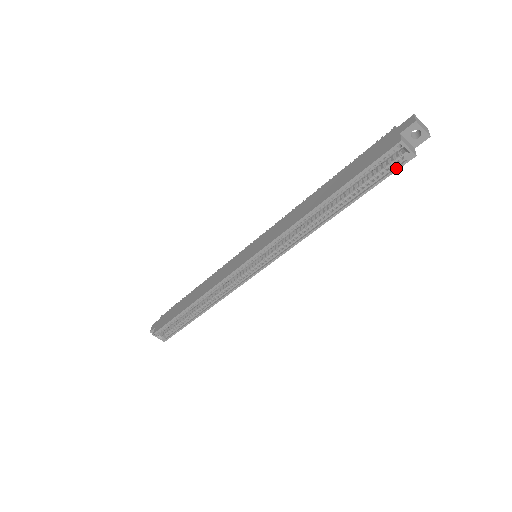
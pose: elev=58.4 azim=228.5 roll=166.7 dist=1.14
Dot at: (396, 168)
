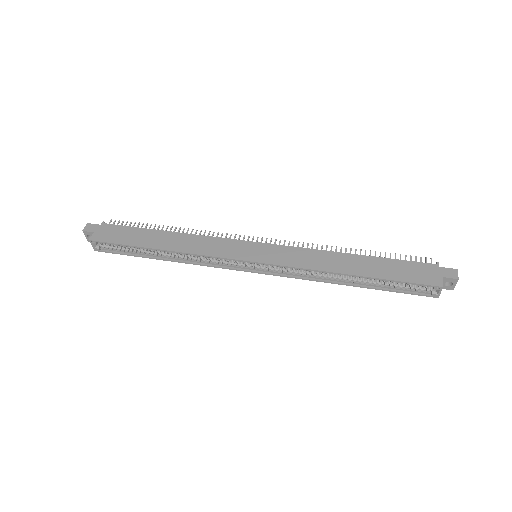
Dot at: (420, 294)
